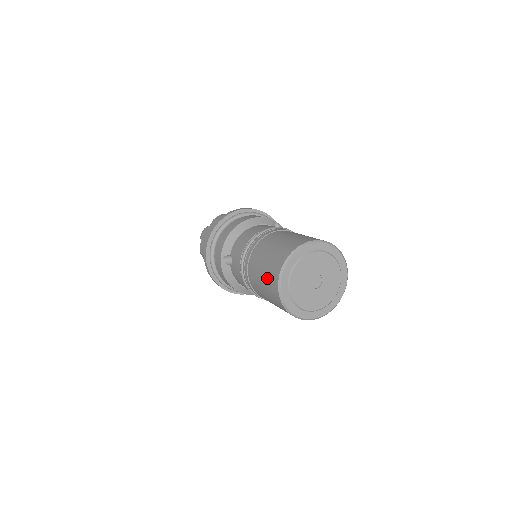
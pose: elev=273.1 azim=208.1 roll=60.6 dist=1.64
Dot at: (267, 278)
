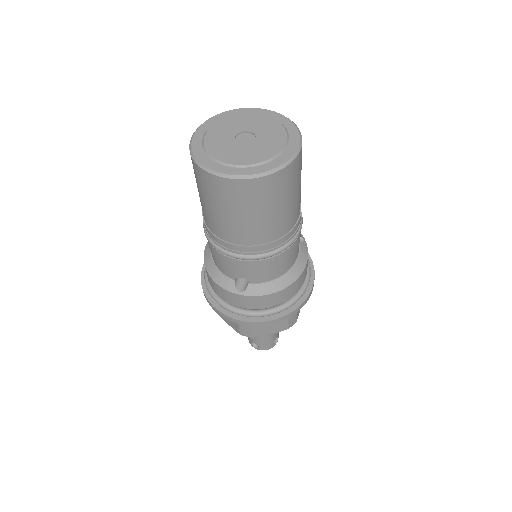
Dot at: occluded
